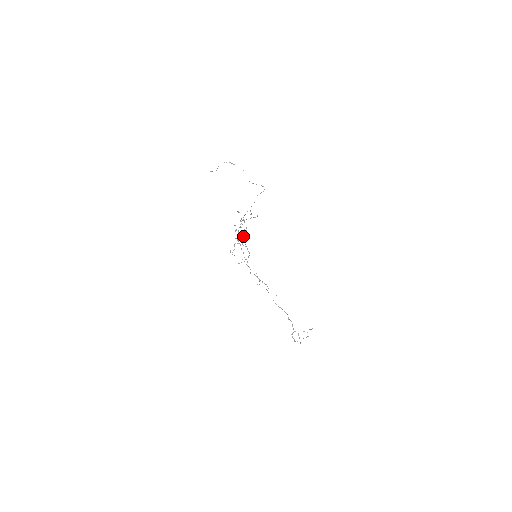
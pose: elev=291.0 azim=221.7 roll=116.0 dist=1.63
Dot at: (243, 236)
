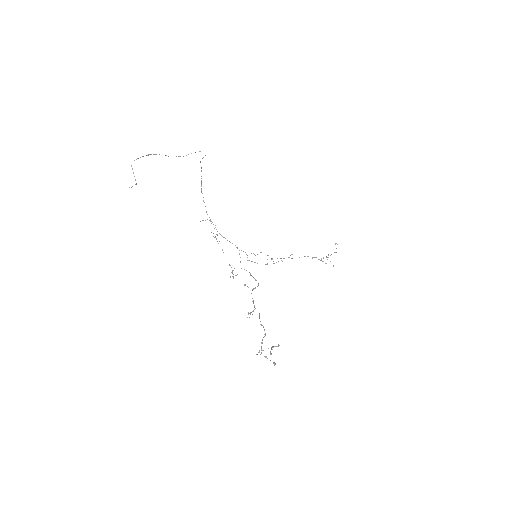
Dot at: (253, 310)
